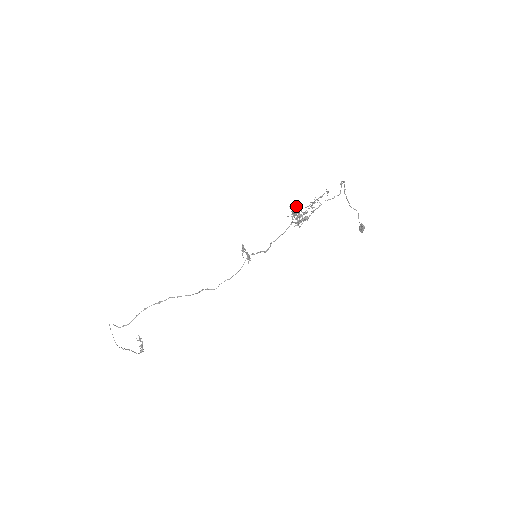
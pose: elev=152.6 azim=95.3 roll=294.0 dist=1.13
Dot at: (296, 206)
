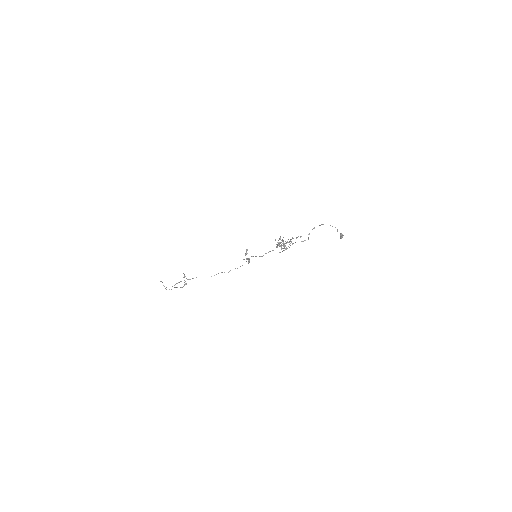
Dot at: (280, 238)
